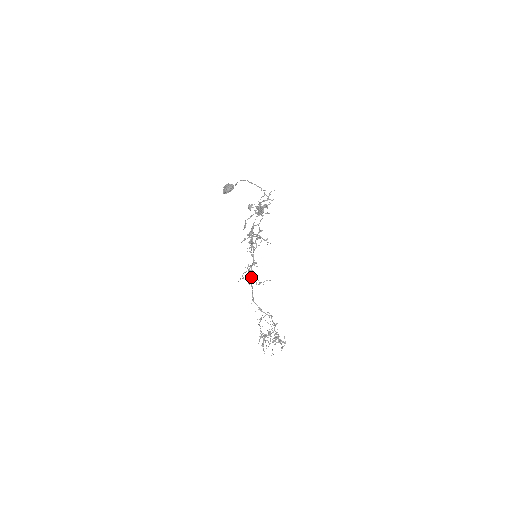
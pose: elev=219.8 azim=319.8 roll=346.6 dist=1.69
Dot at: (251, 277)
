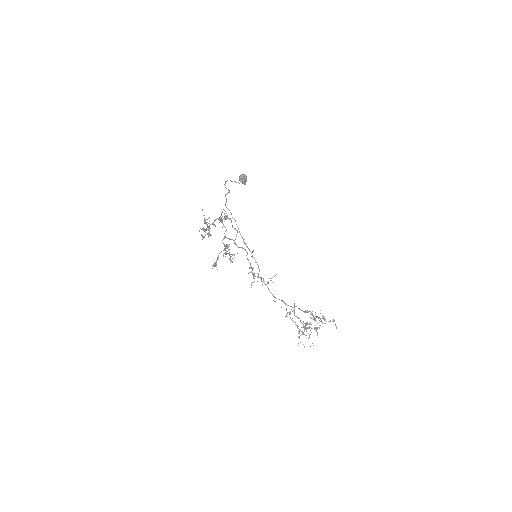
Dot at: (260, 278)
